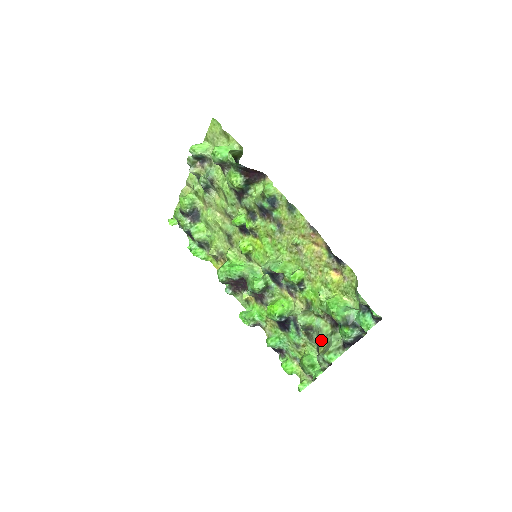
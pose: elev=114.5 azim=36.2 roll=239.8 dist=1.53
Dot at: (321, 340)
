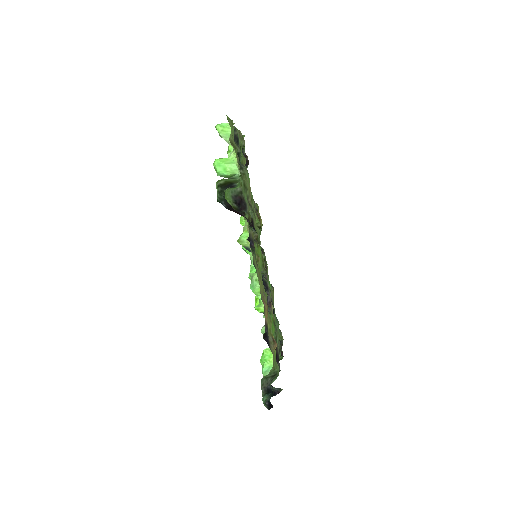
Dot at: occluded
